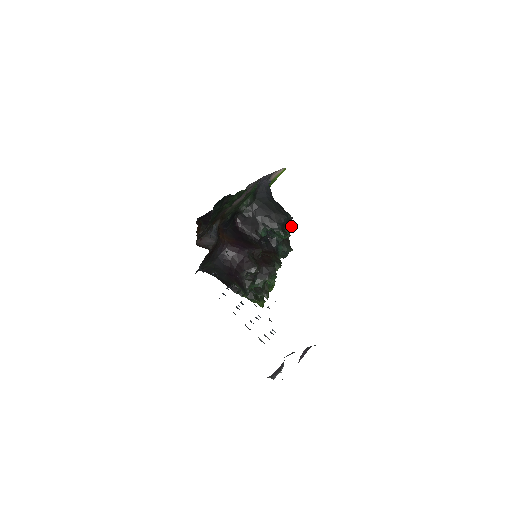
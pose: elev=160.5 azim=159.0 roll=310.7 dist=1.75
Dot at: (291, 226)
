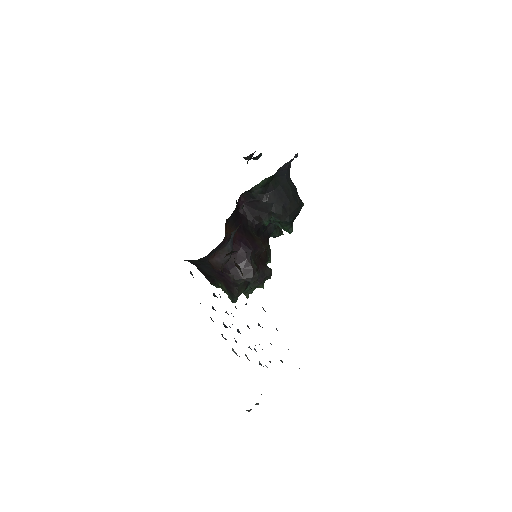
Dot at: occluded
